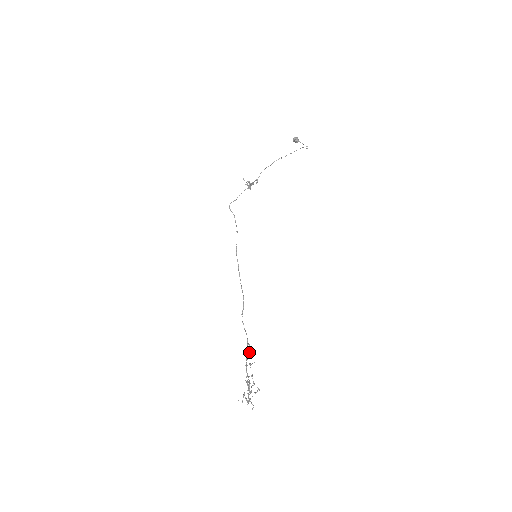
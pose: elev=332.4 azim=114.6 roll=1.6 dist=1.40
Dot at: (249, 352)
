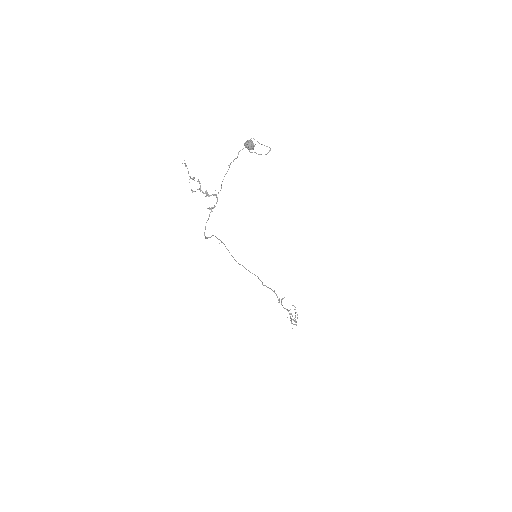
Dot at: occluded
